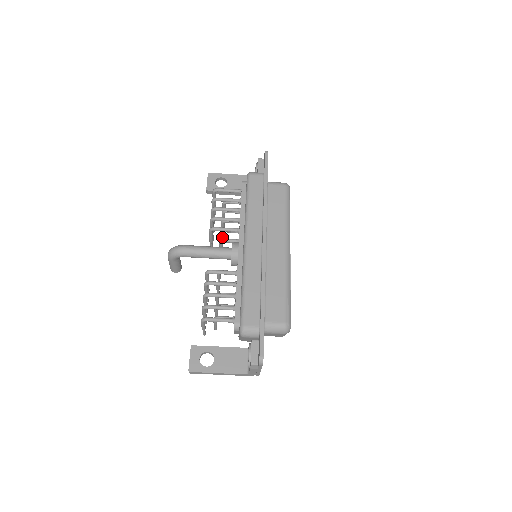
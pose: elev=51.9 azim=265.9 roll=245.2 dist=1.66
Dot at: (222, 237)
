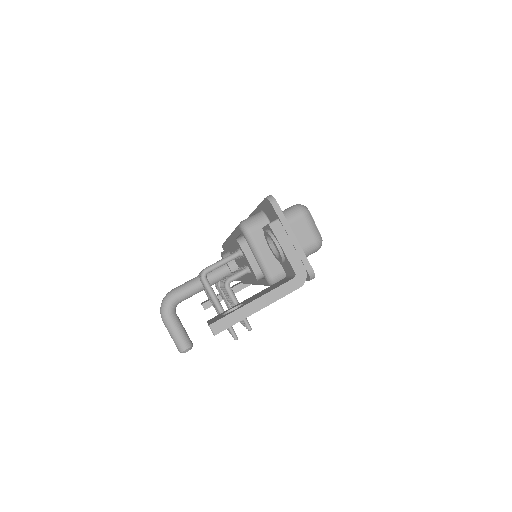
Dot at: occluded
